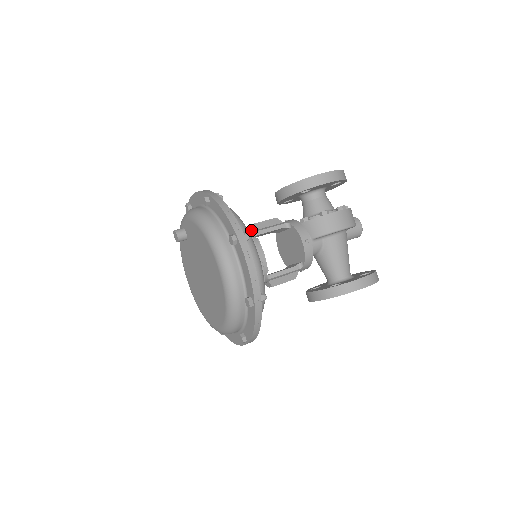
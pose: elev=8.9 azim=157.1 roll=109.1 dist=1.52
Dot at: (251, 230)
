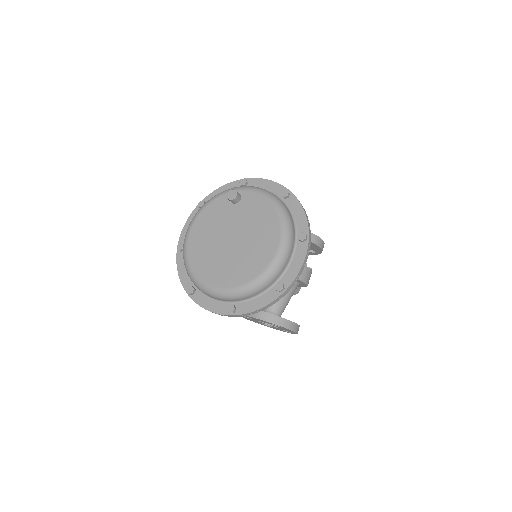
Dot at: occluded
